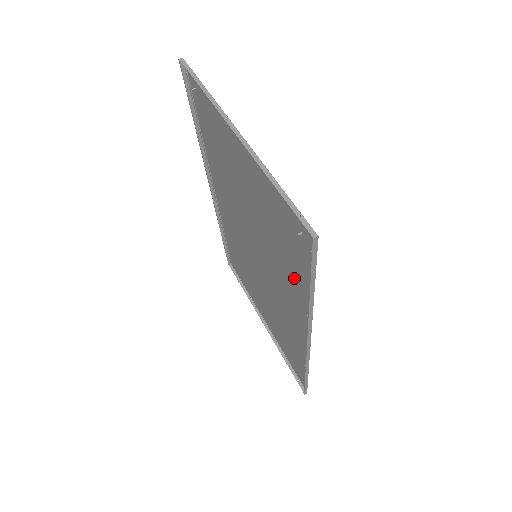
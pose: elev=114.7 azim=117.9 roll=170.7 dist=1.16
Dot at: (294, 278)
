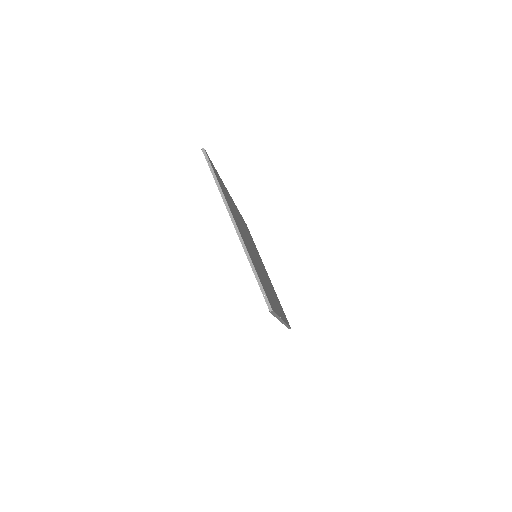
Dot at: (271, 297)
